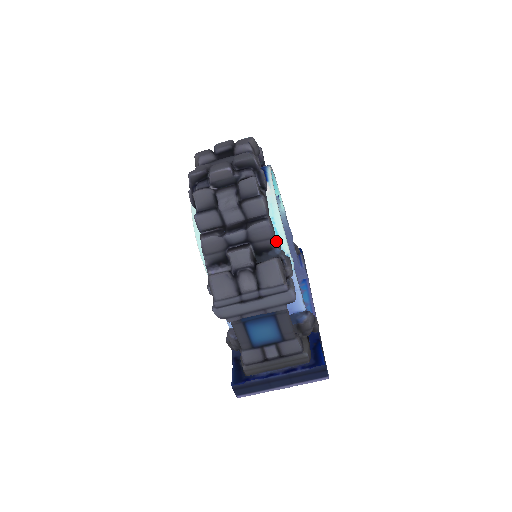
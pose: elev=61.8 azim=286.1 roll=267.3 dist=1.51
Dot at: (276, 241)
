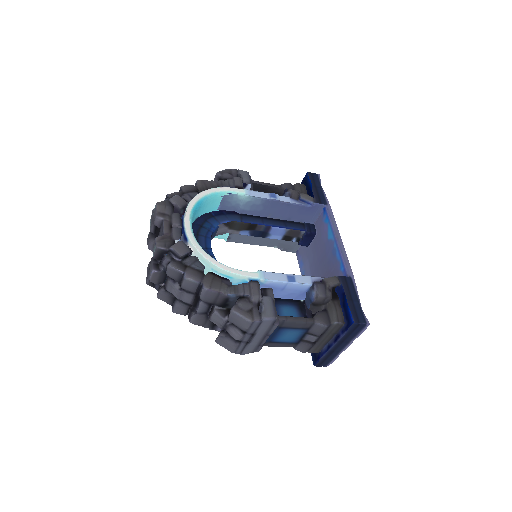
Dot at: (225, 290)
